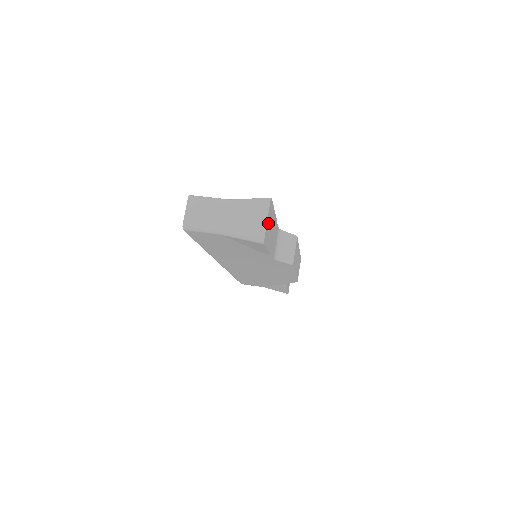
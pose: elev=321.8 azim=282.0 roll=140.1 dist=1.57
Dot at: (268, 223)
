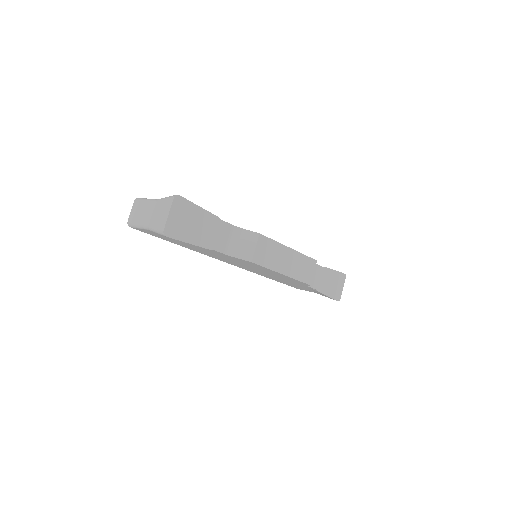
Dot at: (176, 218)
